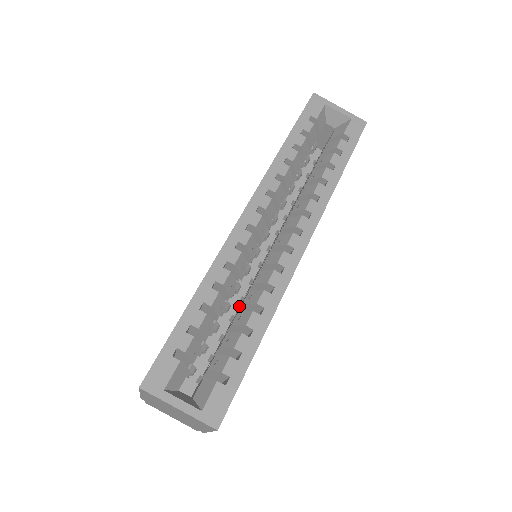
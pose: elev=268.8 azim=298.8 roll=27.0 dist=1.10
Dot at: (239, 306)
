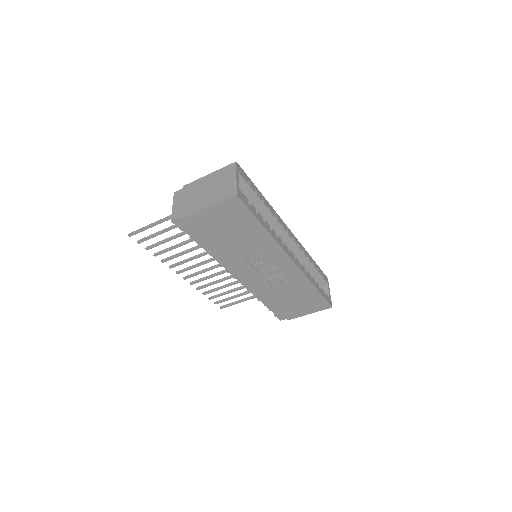
Dot at: occluded
